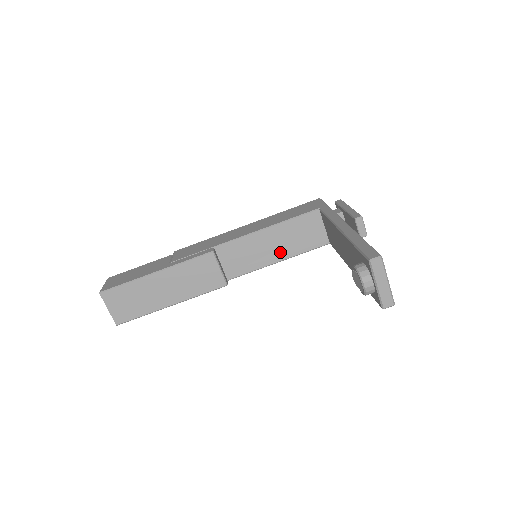
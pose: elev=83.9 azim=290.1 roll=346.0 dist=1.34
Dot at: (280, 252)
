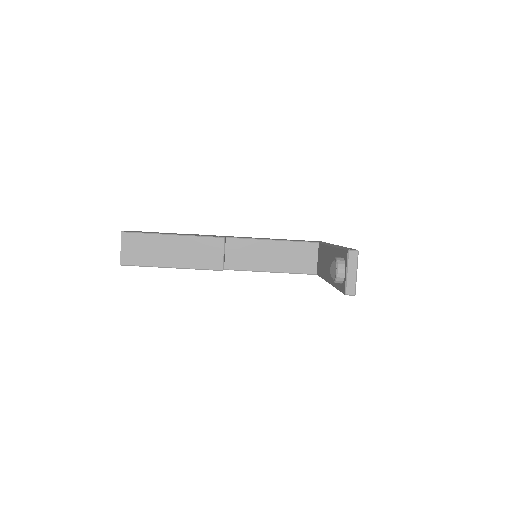
Dot at: (275, 264)
